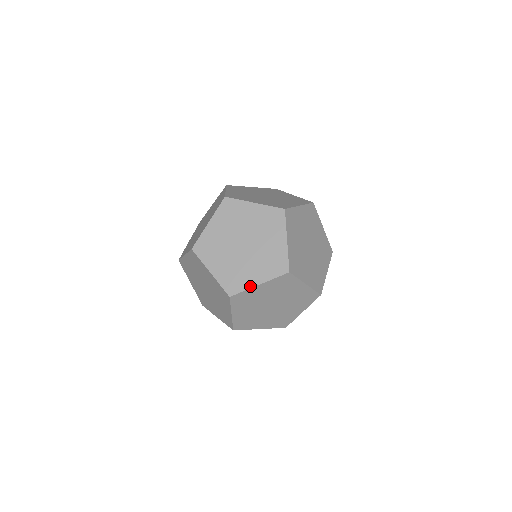
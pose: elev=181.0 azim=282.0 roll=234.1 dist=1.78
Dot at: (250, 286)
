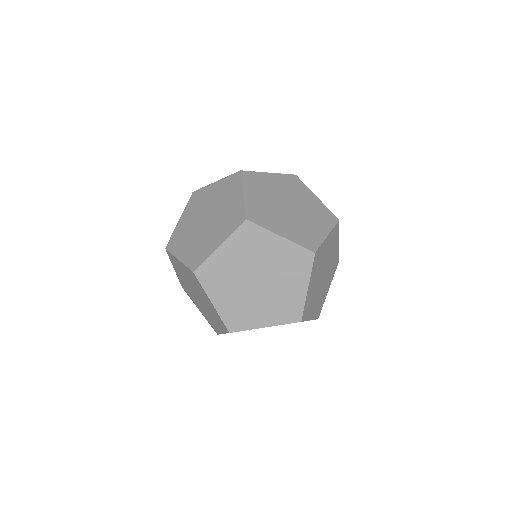
Dot at: (220, 332)
